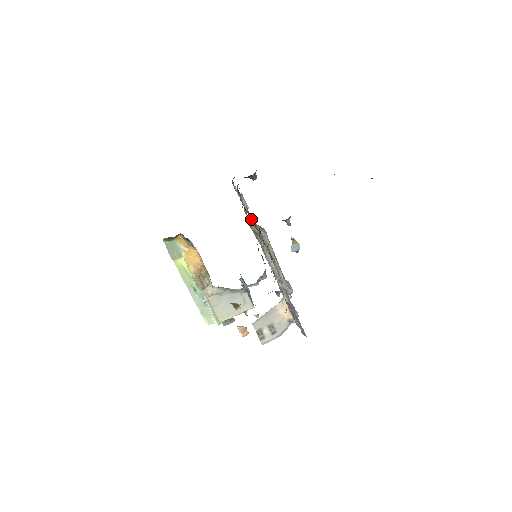
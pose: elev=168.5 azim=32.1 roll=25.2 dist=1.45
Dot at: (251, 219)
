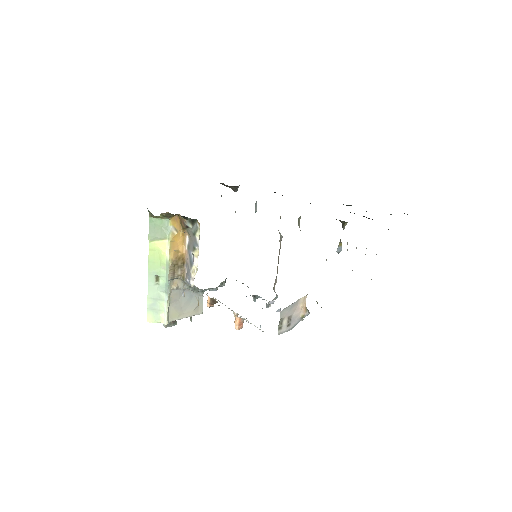
Dot at: occluded
